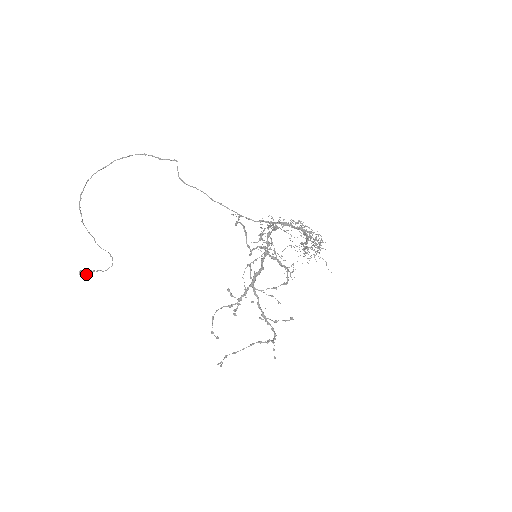
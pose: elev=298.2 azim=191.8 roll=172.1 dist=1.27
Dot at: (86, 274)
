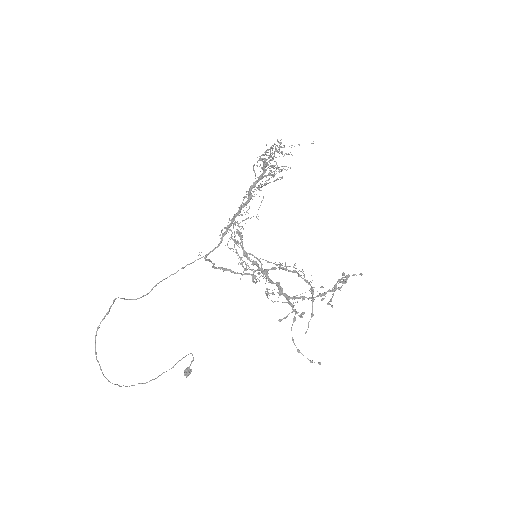
Dot at: (189, 371)
